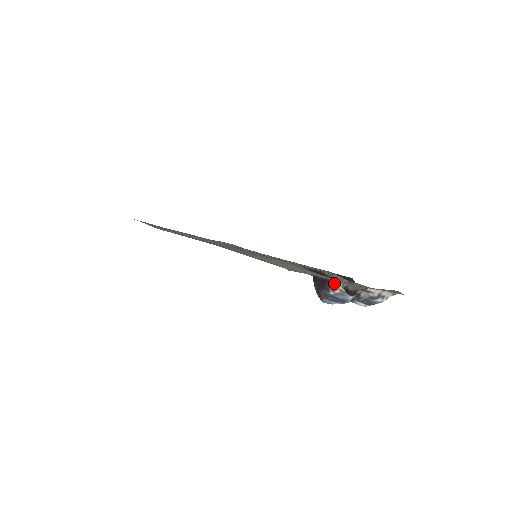
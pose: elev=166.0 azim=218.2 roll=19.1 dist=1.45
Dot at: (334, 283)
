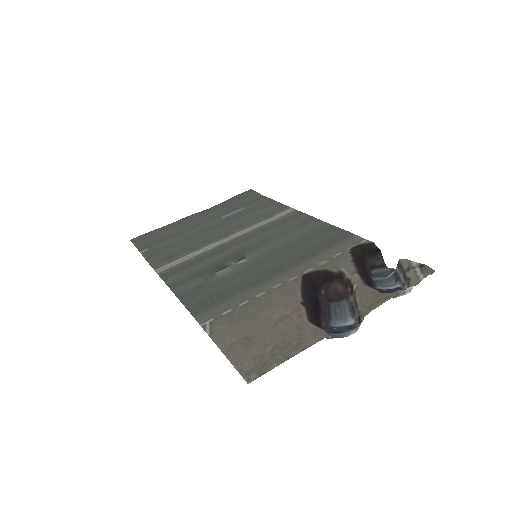
Dot at: (324, 332)
